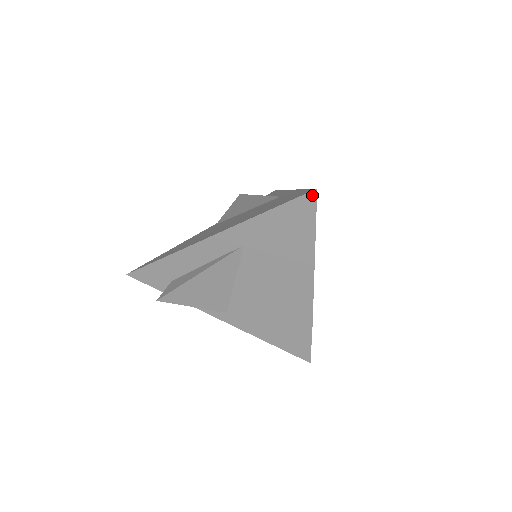
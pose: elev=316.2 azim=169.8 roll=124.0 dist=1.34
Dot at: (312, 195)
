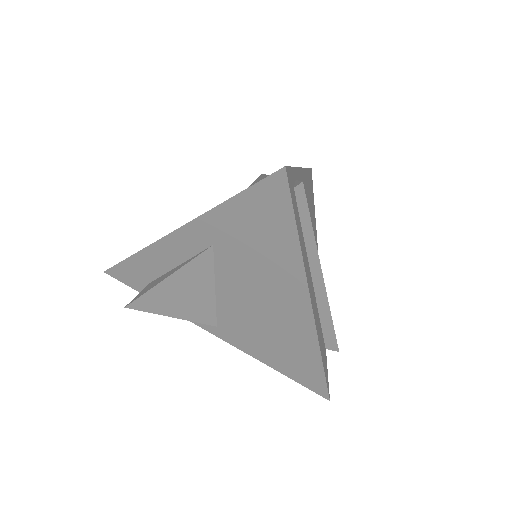
Dot at: (281, 176)
